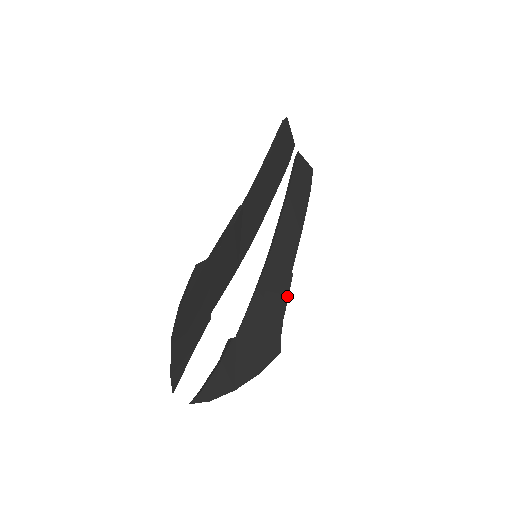
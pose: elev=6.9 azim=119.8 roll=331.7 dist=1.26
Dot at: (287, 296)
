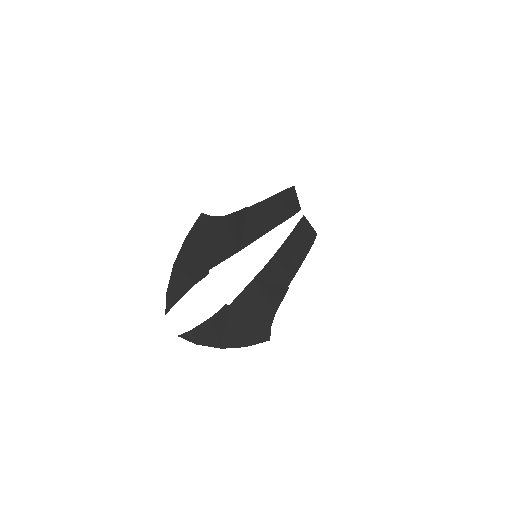
Dot at: (281, 299)
